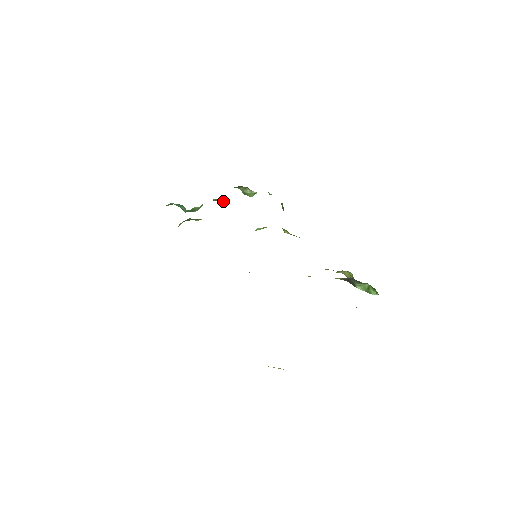
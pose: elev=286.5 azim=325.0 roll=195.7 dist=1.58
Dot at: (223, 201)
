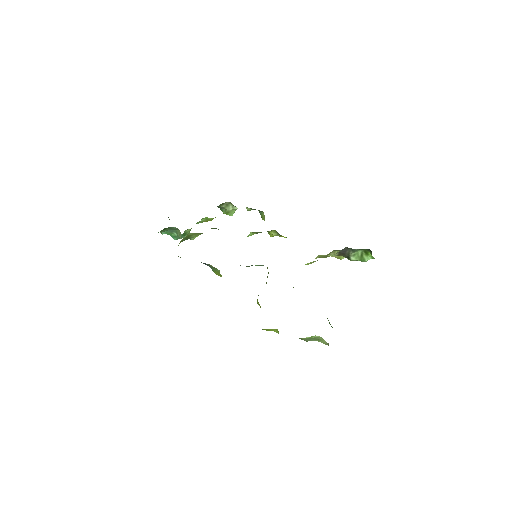
Dot at: (210, 220)
